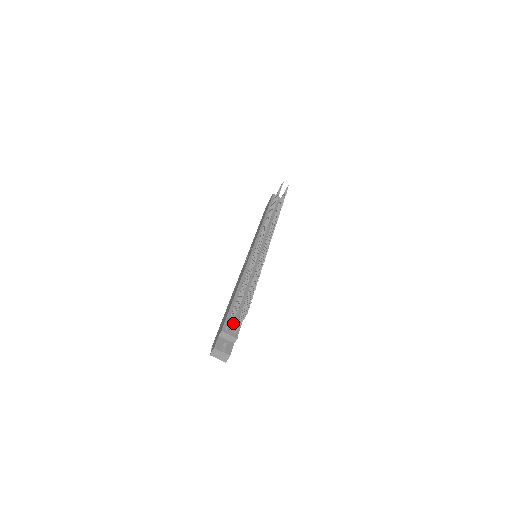
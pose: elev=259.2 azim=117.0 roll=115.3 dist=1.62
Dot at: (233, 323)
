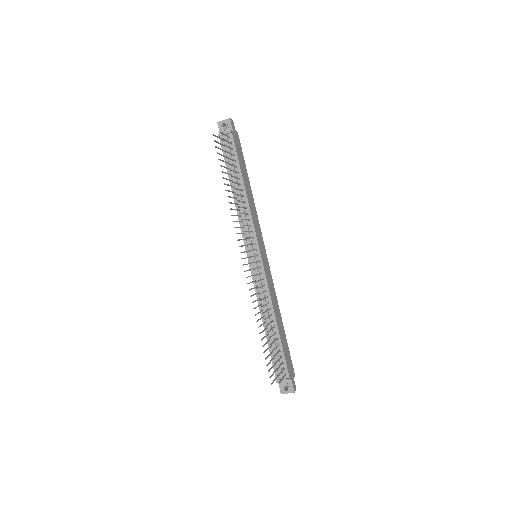
Dot at: (279, 369)
